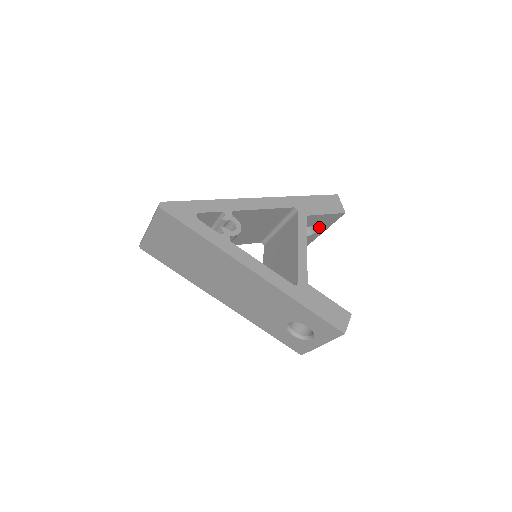
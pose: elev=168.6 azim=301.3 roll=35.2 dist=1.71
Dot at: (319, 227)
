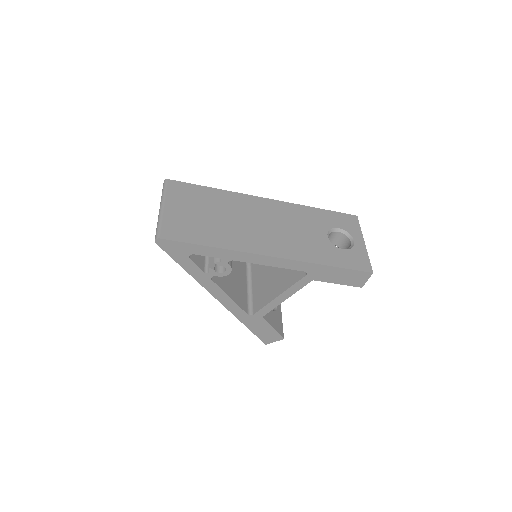
Dot at: occluded
